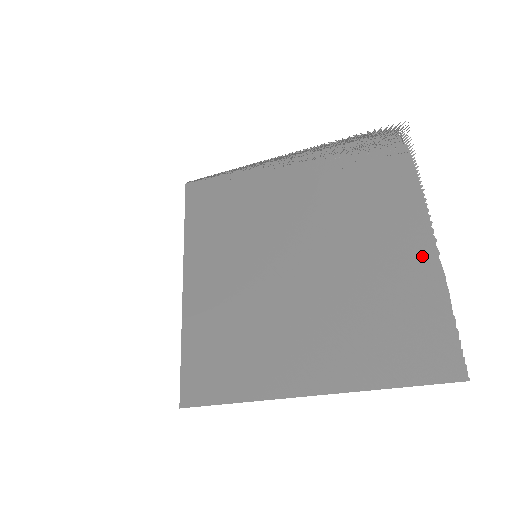
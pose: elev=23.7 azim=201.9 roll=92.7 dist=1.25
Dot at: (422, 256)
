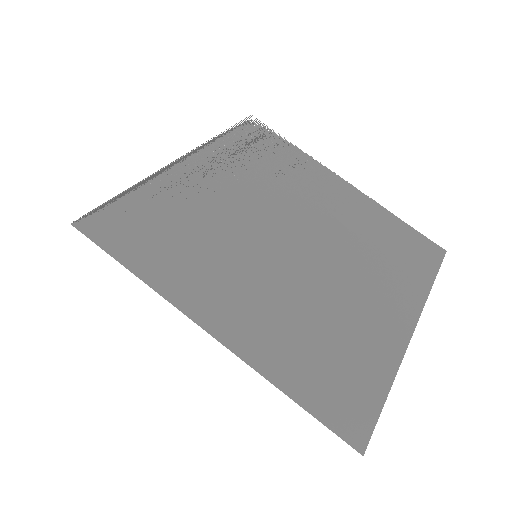
Dot at: occluded
